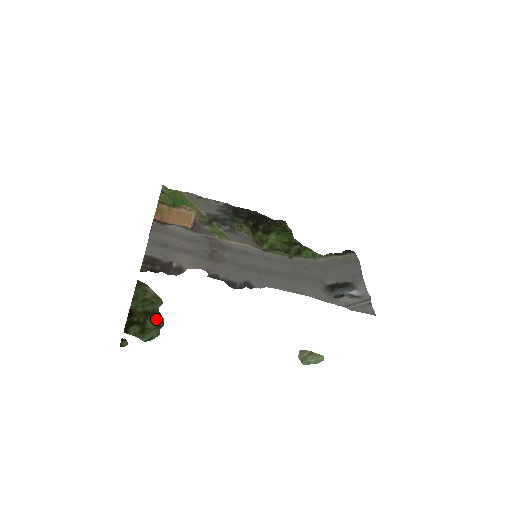
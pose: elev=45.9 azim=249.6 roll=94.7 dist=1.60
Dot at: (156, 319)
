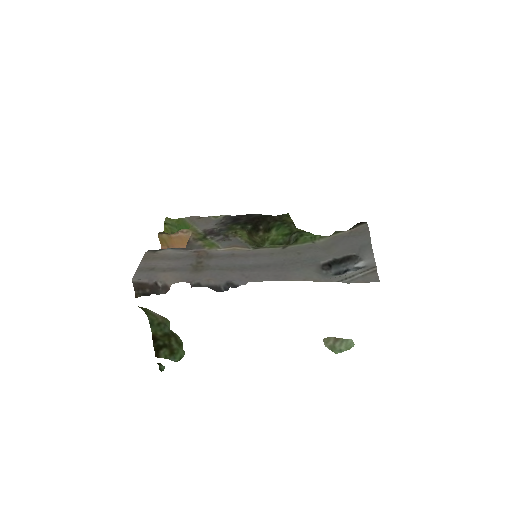
Dot at: (176, 339)
